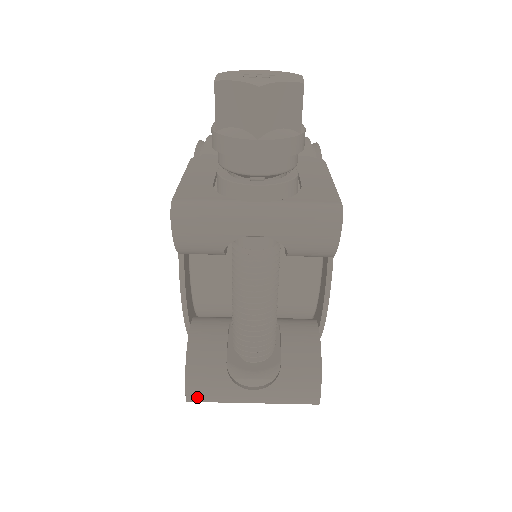
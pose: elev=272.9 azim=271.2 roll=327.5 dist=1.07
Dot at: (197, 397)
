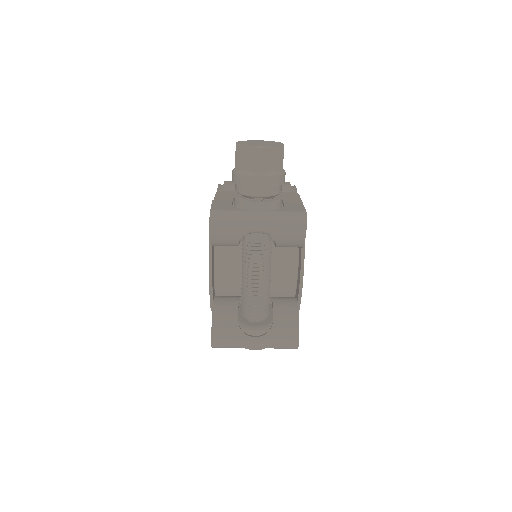
Dot at: (219, 343)
